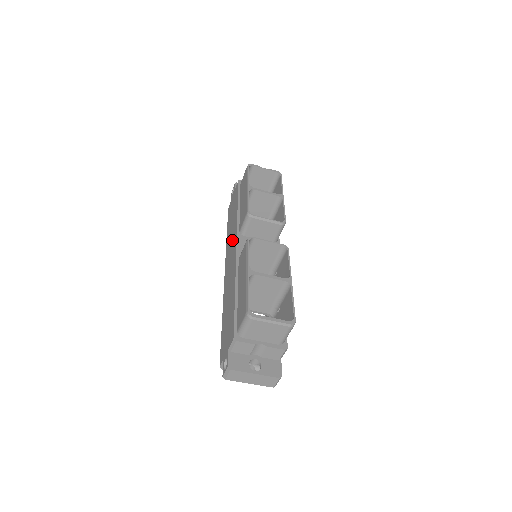
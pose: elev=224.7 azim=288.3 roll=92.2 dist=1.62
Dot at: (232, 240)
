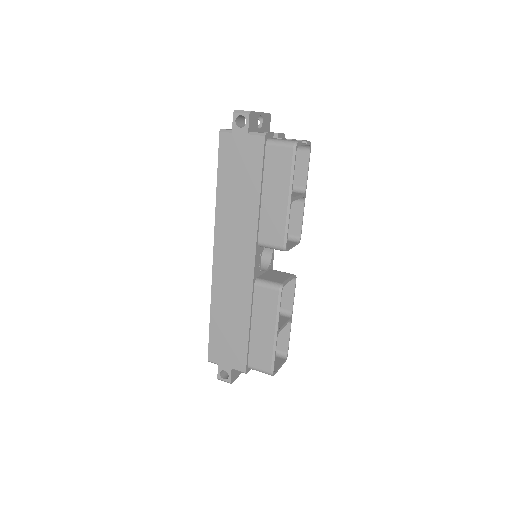
Dot at: (240, 236)
